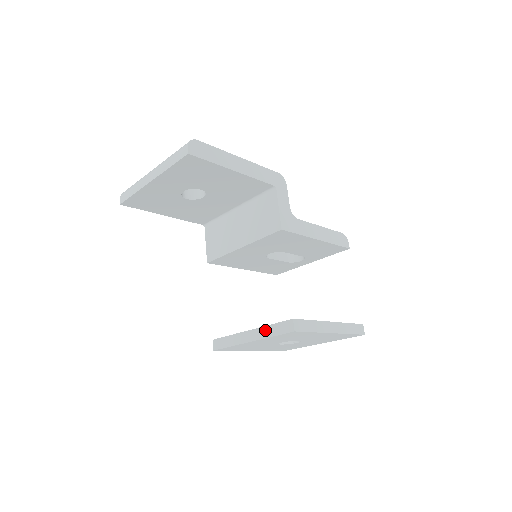
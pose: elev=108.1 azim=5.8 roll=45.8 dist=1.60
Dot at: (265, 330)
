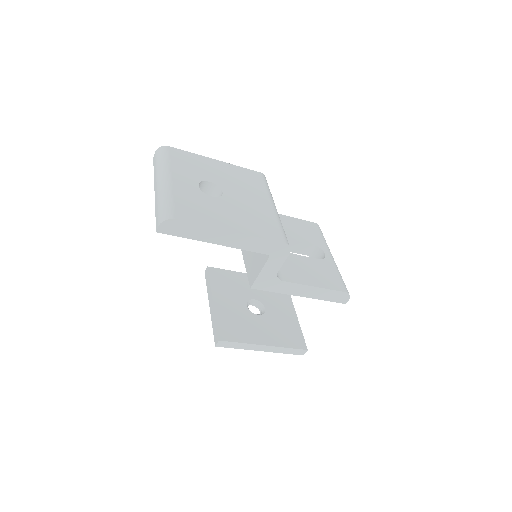
Dot at: (213, 317)
